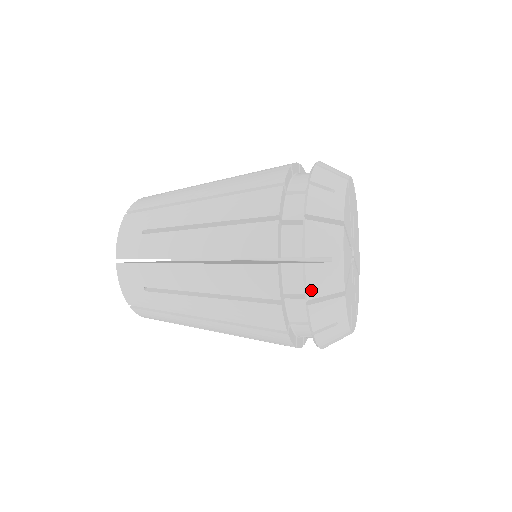
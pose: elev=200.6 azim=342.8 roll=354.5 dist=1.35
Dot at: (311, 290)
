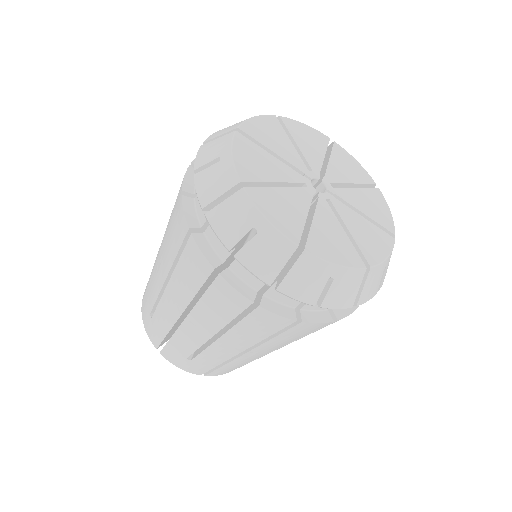
Dot at: (203, 196)
